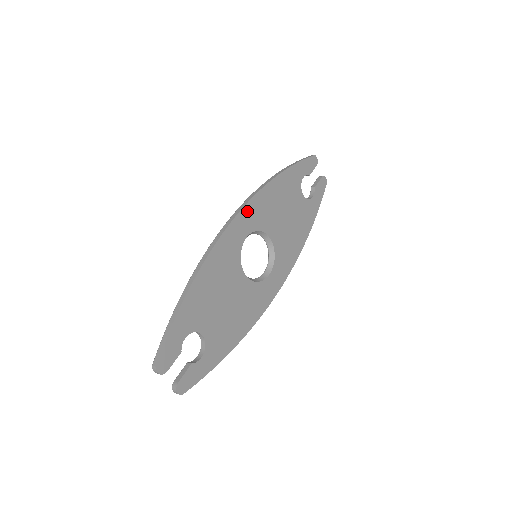
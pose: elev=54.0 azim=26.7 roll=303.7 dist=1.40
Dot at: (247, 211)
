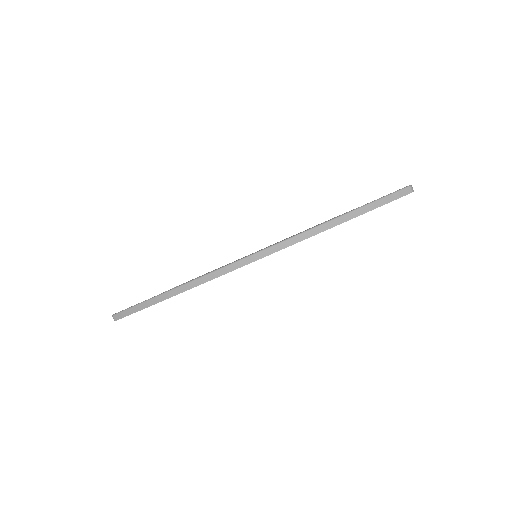
Dot at: (268, 255)
